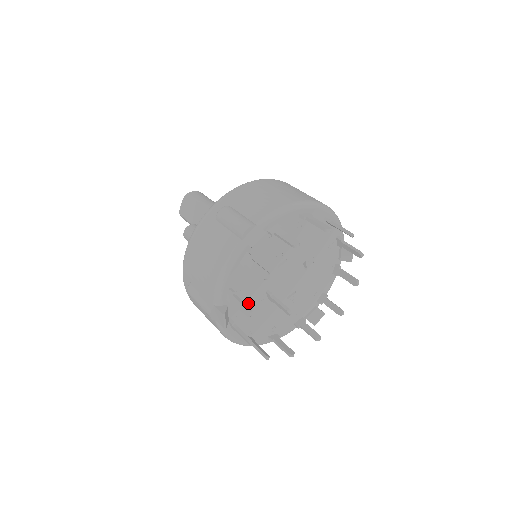
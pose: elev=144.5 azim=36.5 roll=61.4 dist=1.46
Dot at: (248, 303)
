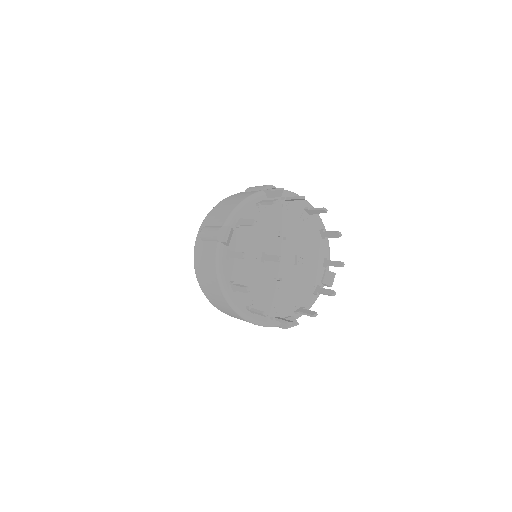
Dot at: (246, 249)
